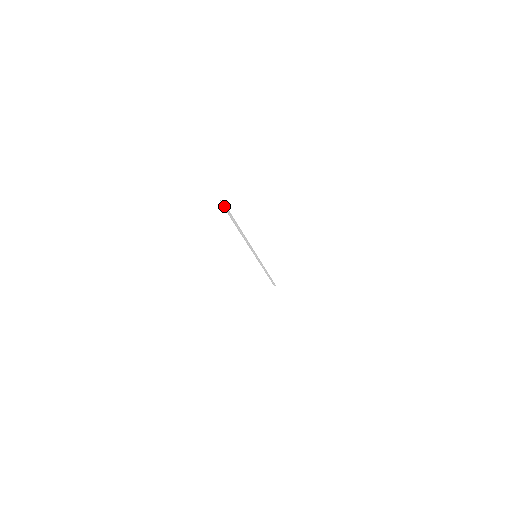
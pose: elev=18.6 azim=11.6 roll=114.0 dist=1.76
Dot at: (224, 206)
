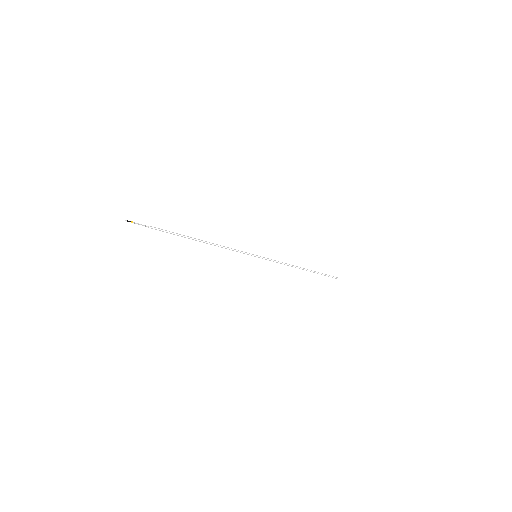
Dot at: occluded
